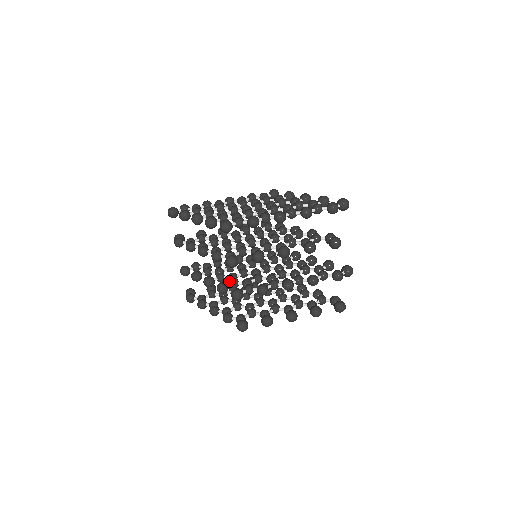
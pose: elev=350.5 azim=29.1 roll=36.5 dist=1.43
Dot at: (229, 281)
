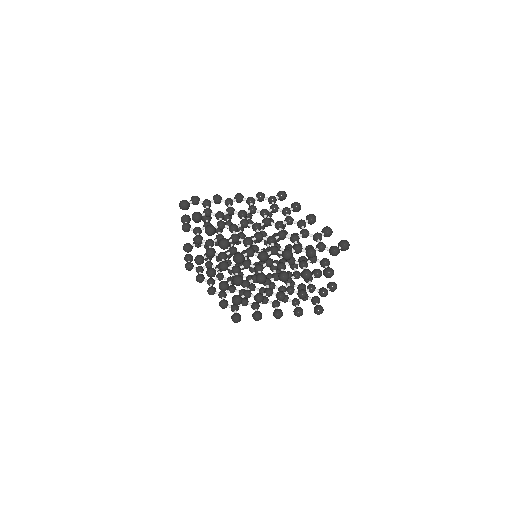
Dot at: (230, 279)
